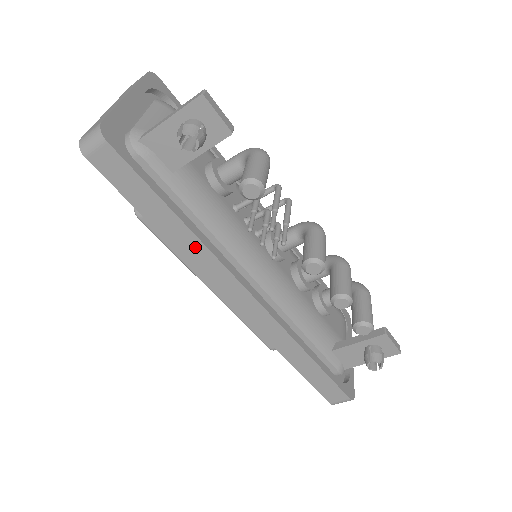
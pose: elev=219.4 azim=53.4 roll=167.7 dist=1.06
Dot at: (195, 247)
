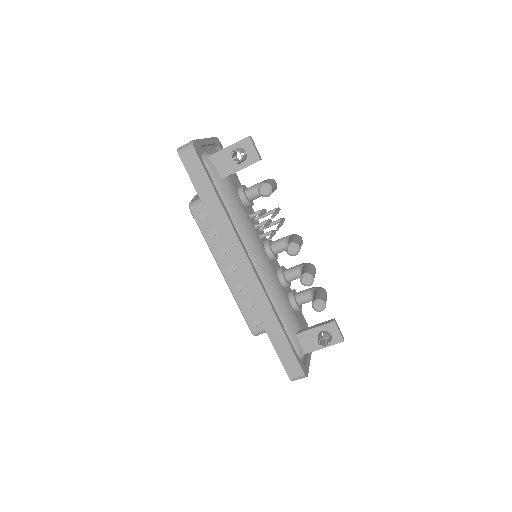
Dot at: (224, 223)
